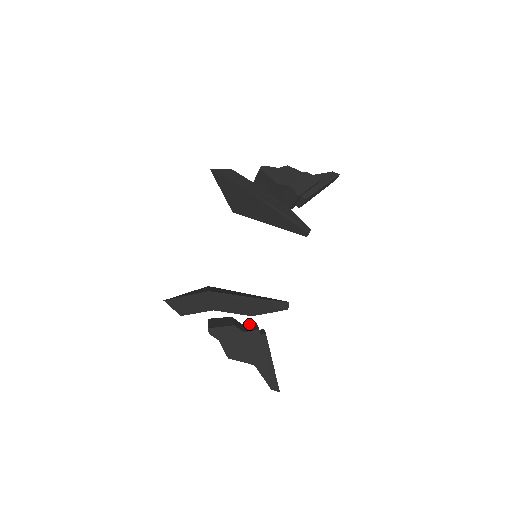
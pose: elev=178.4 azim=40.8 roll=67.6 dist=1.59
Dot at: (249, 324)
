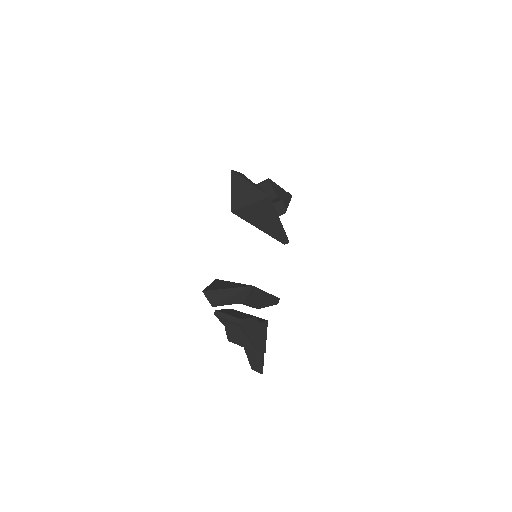
Dot at: occluded
